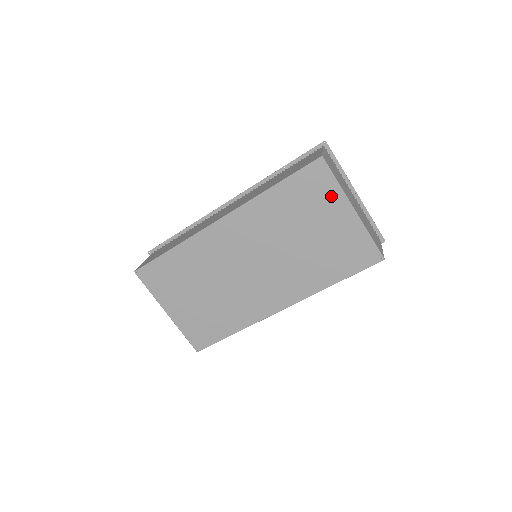
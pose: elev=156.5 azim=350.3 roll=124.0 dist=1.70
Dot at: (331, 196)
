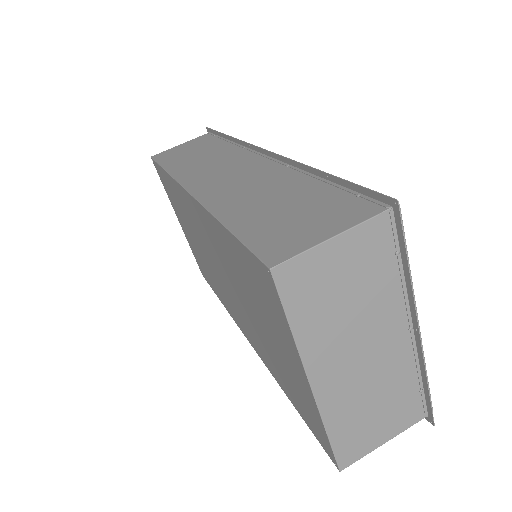
Dot at: (283, 330)
